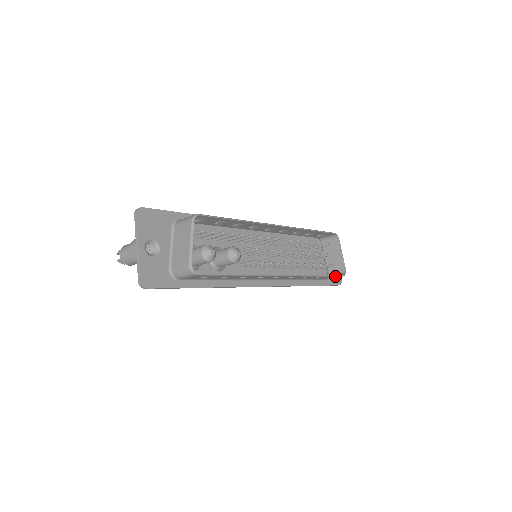
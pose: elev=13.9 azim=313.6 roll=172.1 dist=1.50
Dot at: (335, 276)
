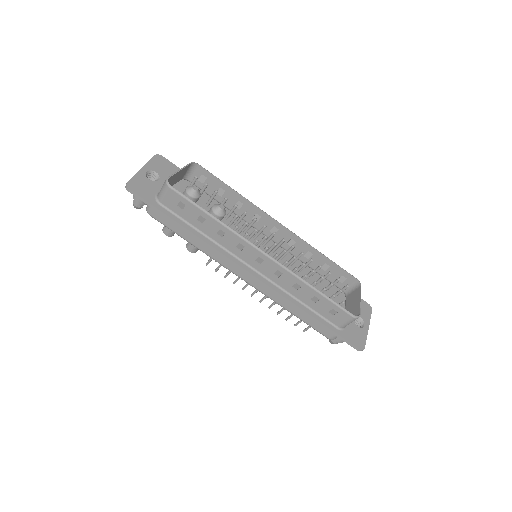
Dot at: (340, 308)
